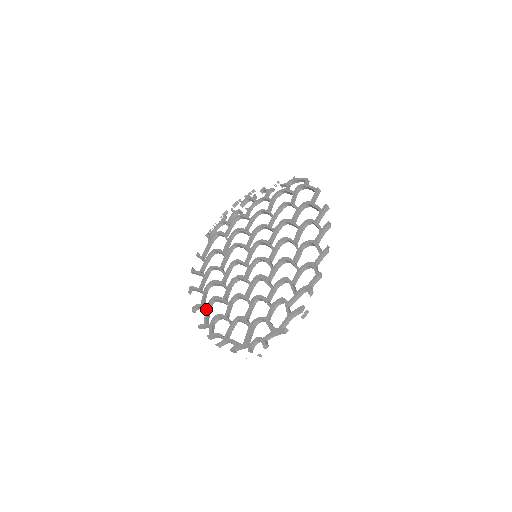
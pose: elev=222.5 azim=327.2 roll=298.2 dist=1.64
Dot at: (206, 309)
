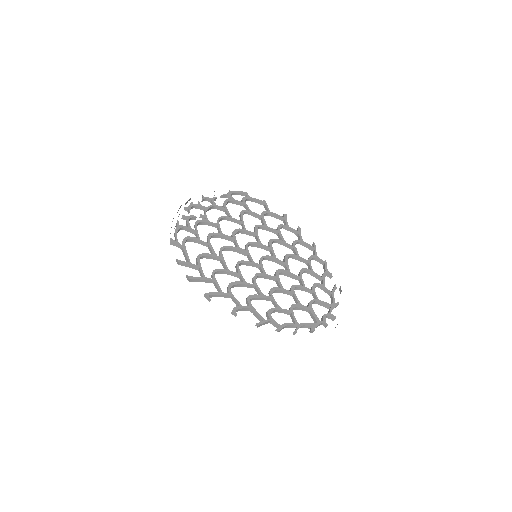
Dot at: (252, 308)
